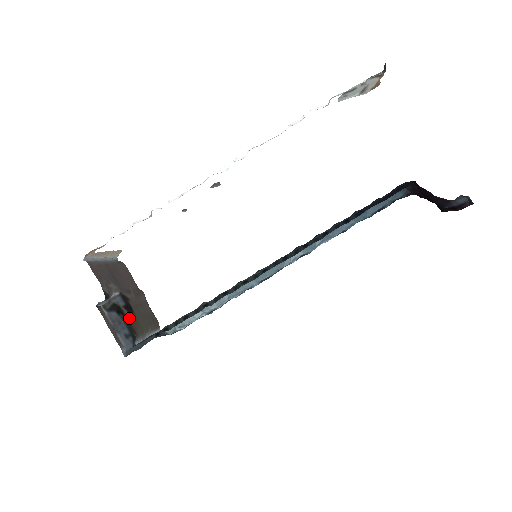
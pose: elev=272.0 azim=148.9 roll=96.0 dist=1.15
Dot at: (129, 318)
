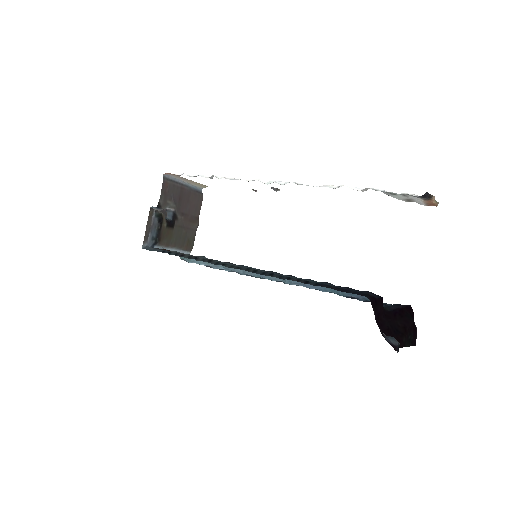
Dot at: (164, 229)
